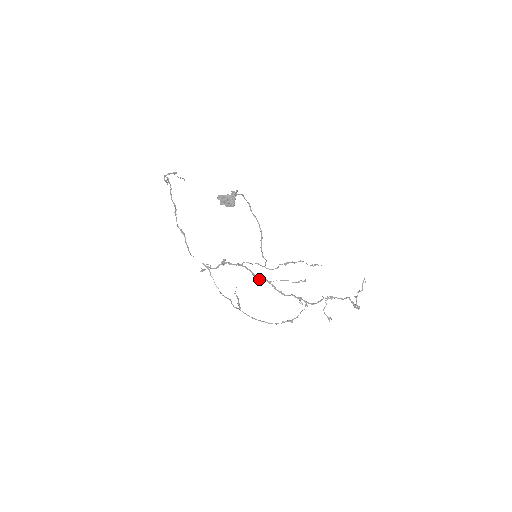
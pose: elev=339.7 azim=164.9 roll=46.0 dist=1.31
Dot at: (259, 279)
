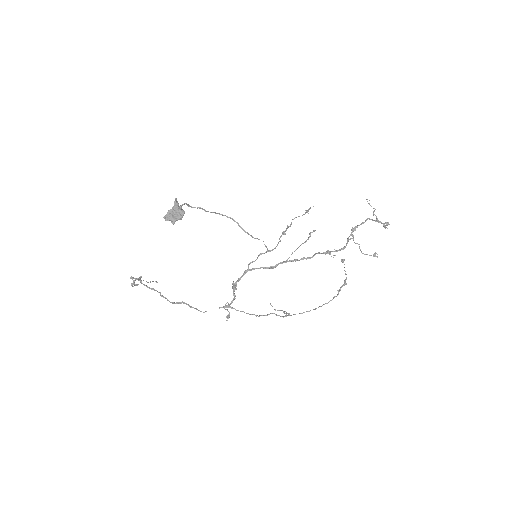
Dot at: occluded
